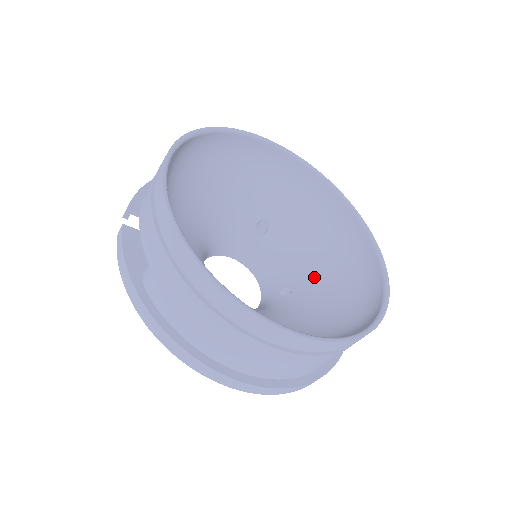
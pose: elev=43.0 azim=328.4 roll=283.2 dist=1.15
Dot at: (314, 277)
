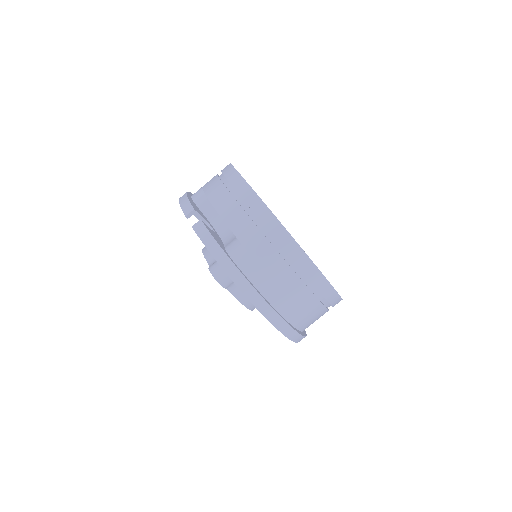
Dot at: occluded
